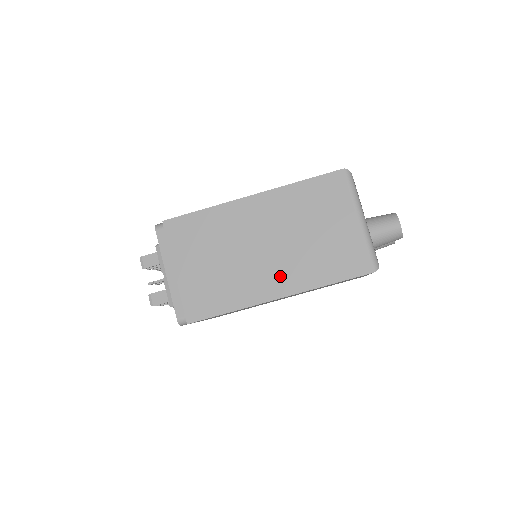
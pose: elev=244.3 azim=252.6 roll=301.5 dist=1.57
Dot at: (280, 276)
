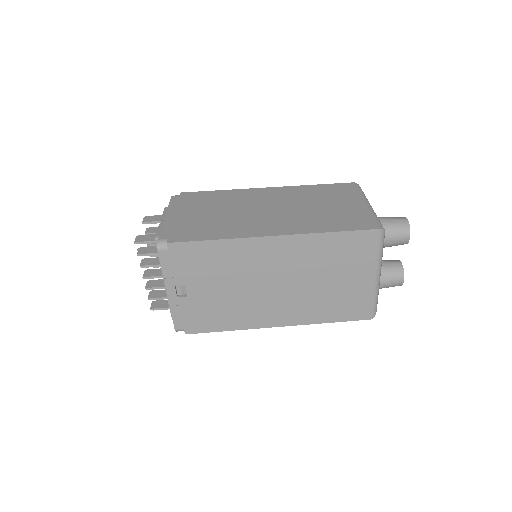
Dot at: (280, 224)
